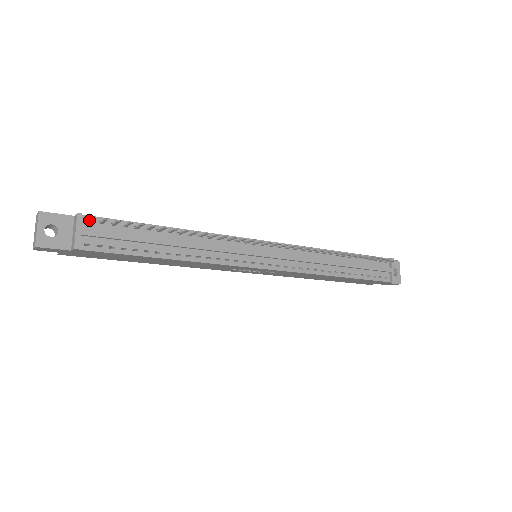
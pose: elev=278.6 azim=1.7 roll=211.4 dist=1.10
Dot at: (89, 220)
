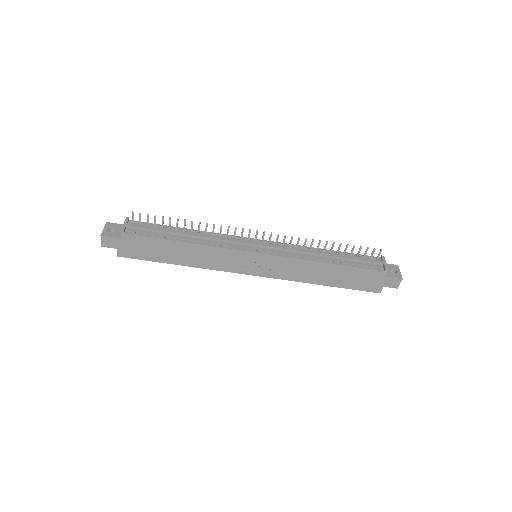
Dot at: (132, 219)
